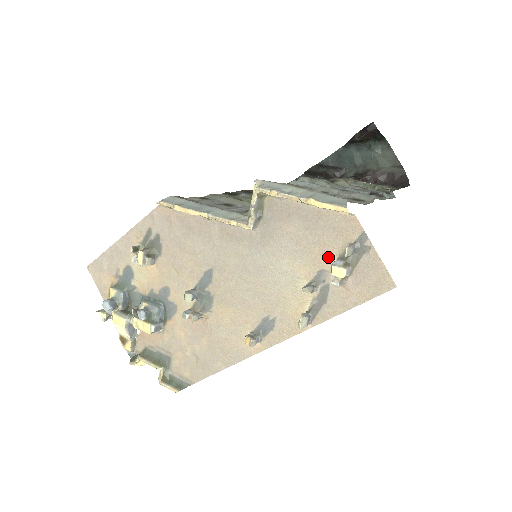
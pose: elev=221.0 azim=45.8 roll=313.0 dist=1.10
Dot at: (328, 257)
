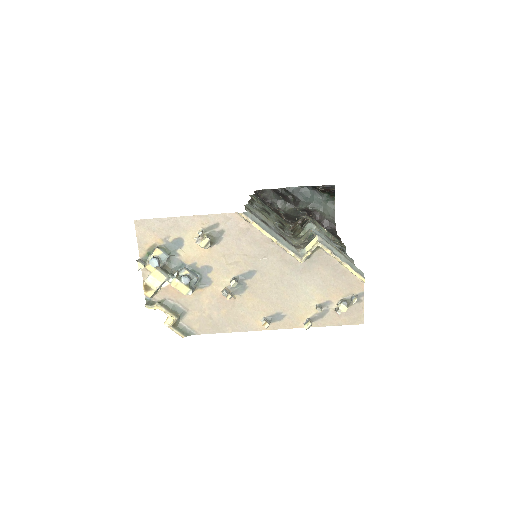
Dot at: (337, 296)
